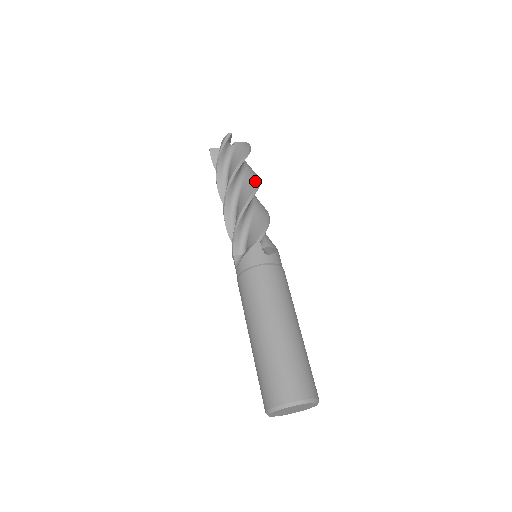
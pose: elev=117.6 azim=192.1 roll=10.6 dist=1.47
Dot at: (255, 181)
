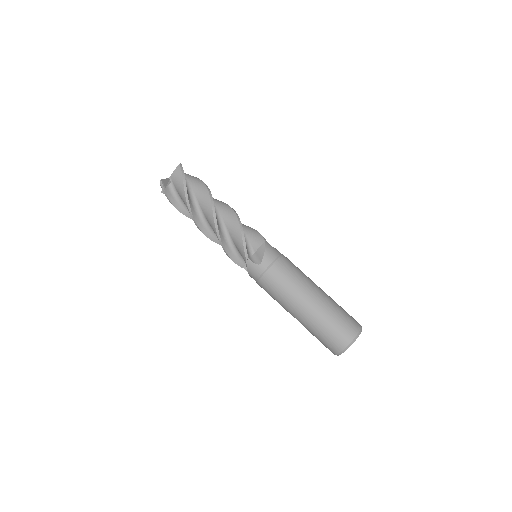
Dot at: (219, 201)
